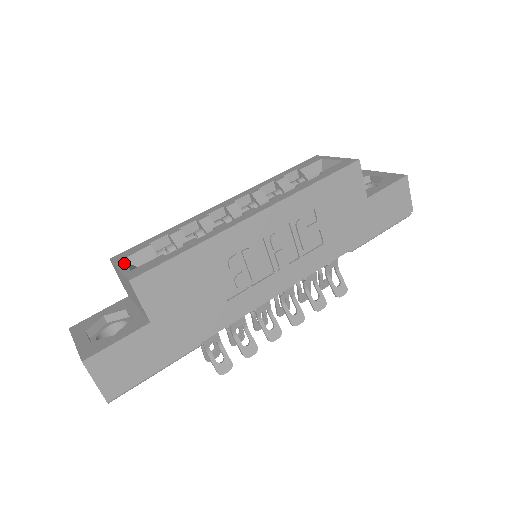
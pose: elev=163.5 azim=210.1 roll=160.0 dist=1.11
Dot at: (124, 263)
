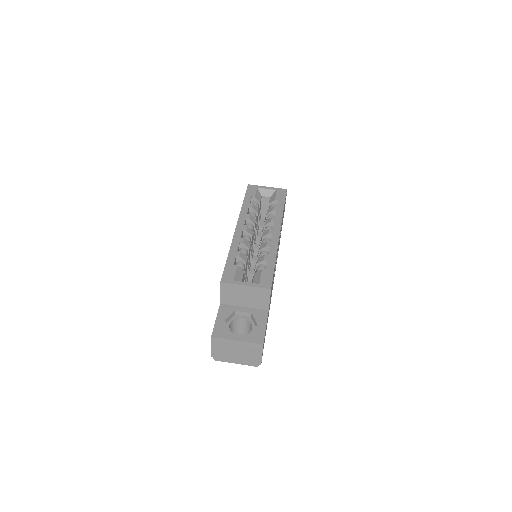
Dot at: occluded
